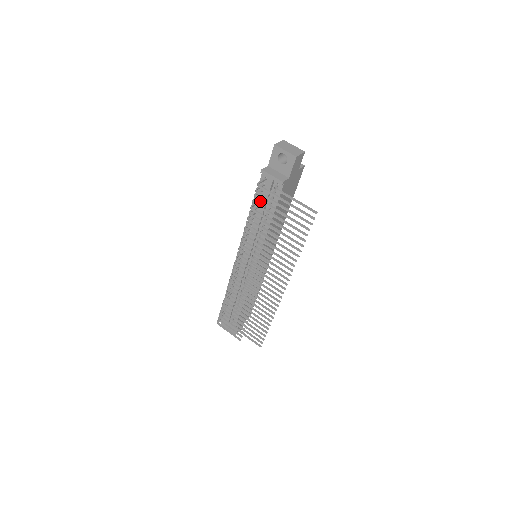
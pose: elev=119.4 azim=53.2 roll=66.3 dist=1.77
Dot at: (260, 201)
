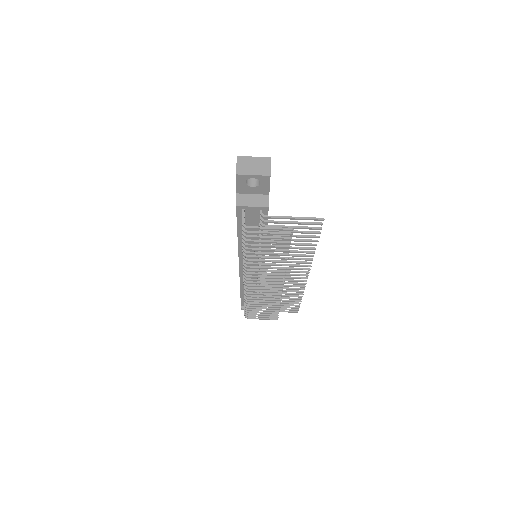
Dot at: occluded
